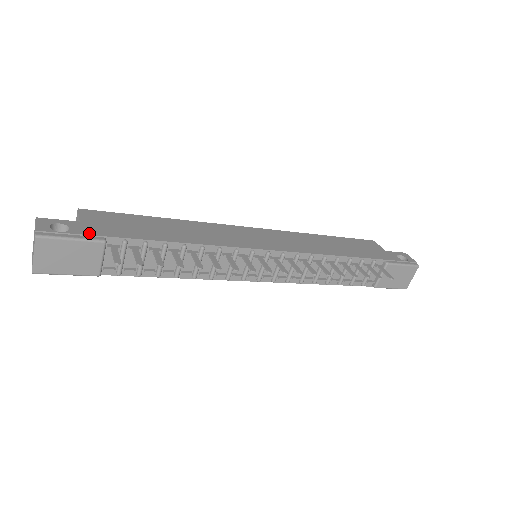
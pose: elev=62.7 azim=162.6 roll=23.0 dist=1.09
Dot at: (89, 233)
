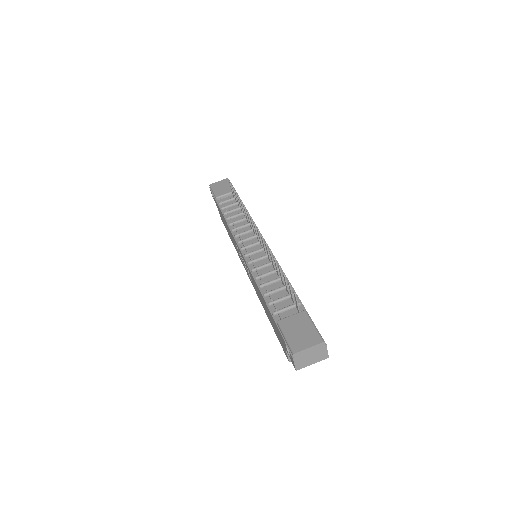
Dot at: occluded
